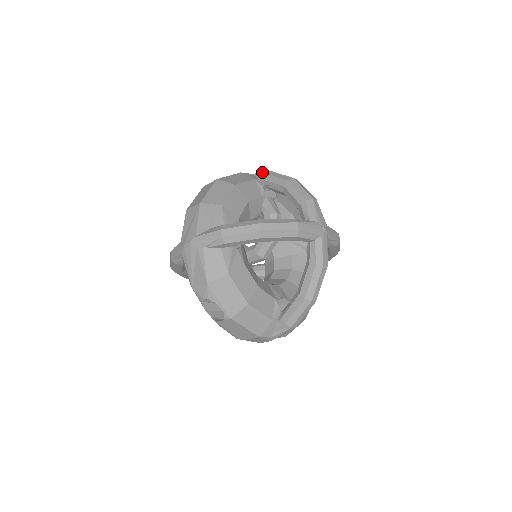
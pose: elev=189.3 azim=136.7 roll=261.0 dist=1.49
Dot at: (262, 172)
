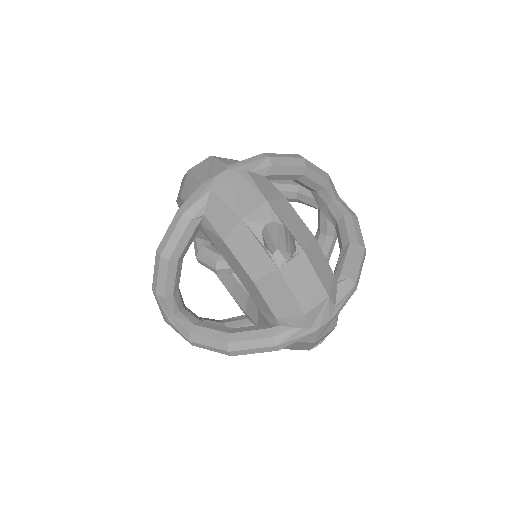
Dot at: occluded
